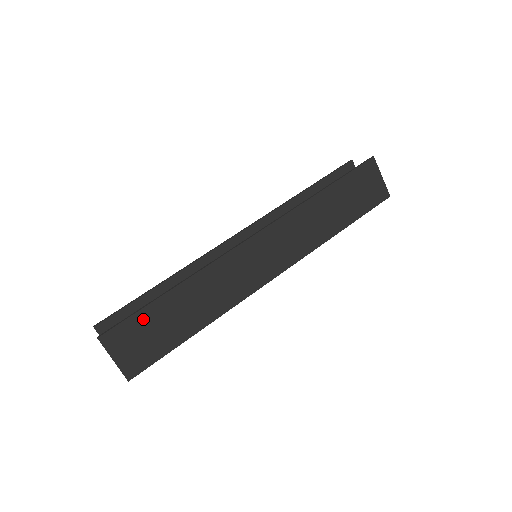
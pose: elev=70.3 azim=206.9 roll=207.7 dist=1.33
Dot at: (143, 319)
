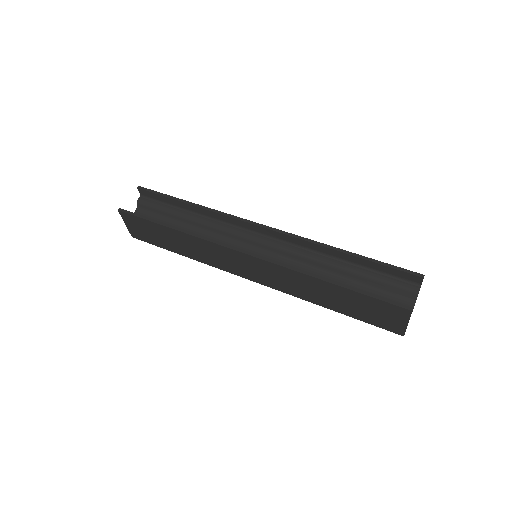
Dot at: (148, 224)
